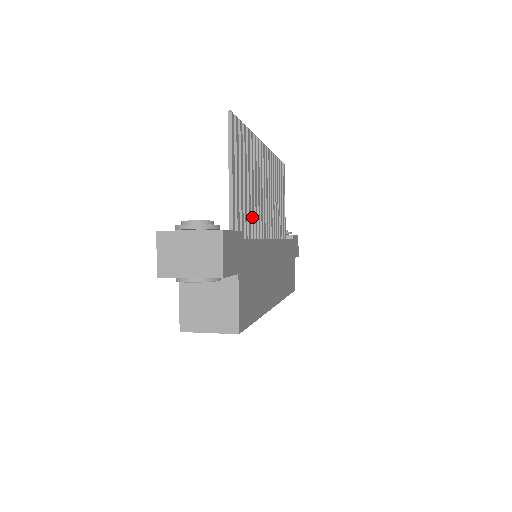
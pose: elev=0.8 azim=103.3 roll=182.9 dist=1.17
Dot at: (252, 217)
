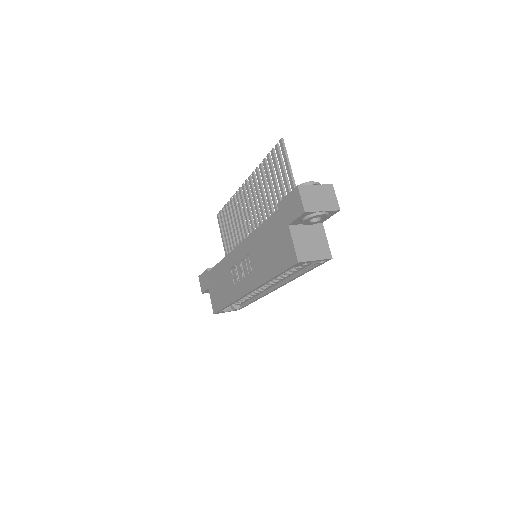
Dot at: occluded
